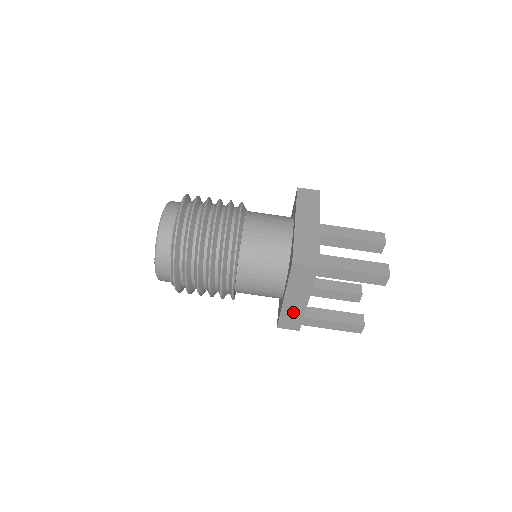
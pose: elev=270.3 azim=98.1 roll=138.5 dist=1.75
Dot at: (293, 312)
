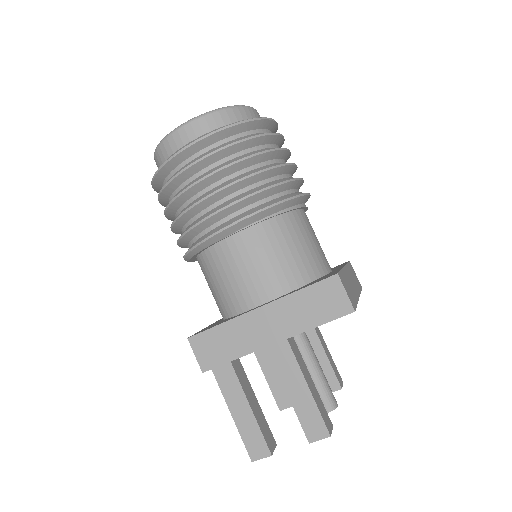
Dot at: occluded
